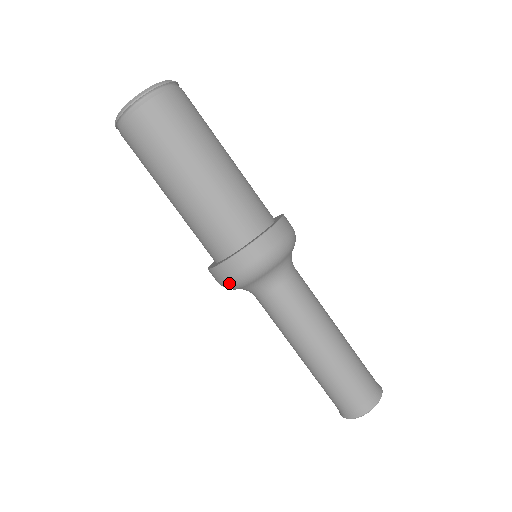
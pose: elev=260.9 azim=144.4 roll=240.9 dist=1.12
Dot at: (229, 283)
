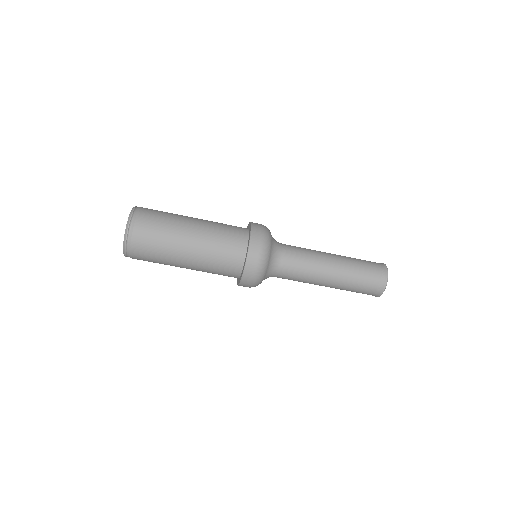
Dot at: (255, 282)
